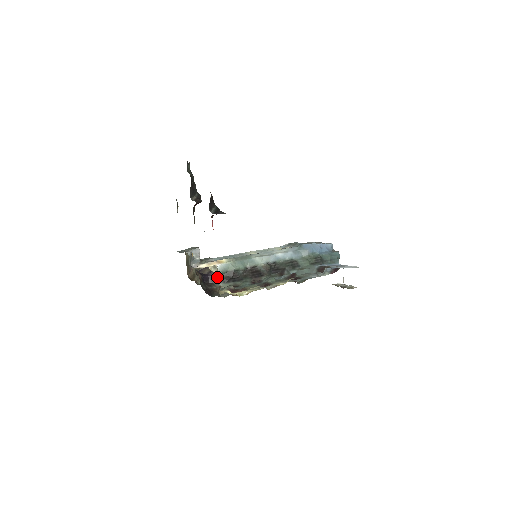
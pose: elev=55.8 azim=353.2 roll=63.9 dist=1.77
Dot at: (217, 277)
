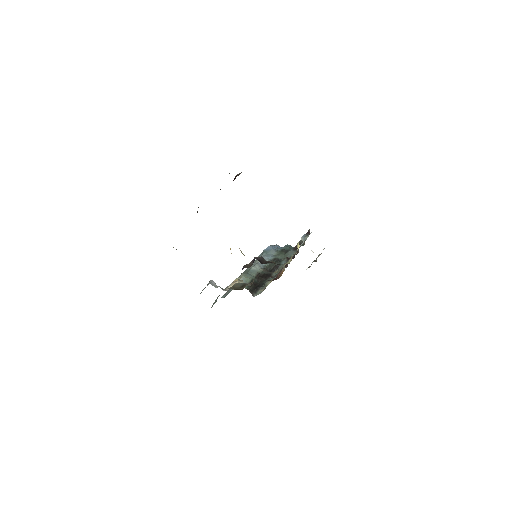
Dot at: occluded
